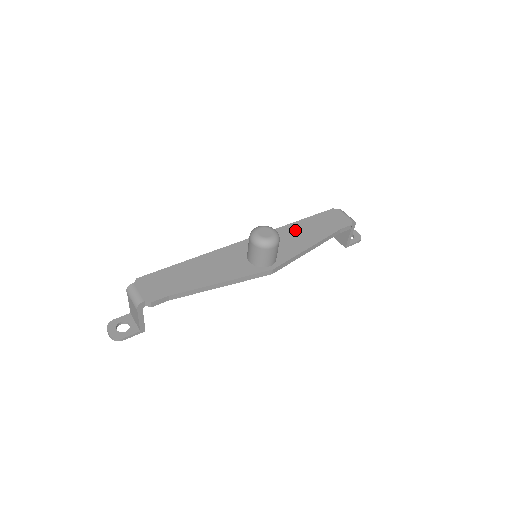
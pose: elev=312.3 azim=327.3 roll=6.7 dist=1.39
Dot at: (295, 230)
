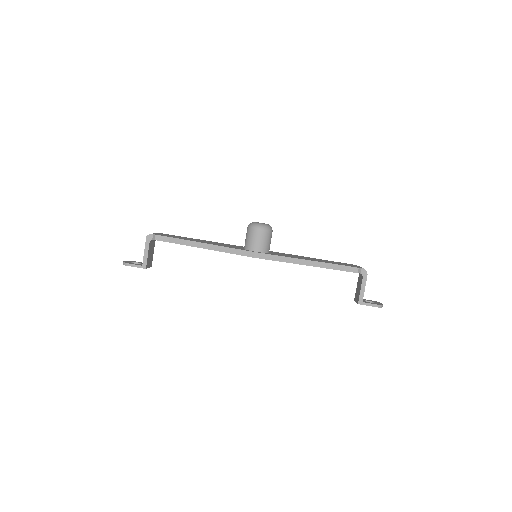
Dot at: (303, 257)
